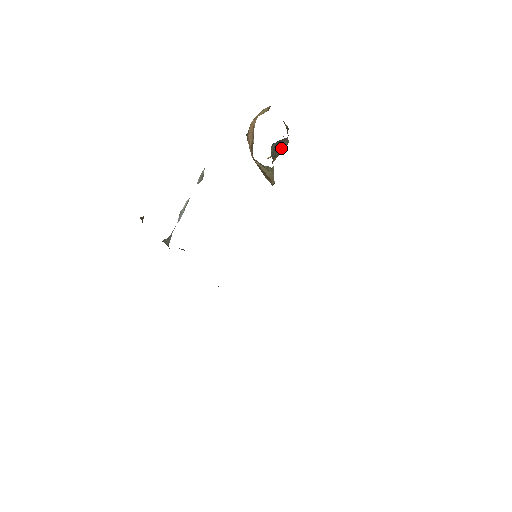
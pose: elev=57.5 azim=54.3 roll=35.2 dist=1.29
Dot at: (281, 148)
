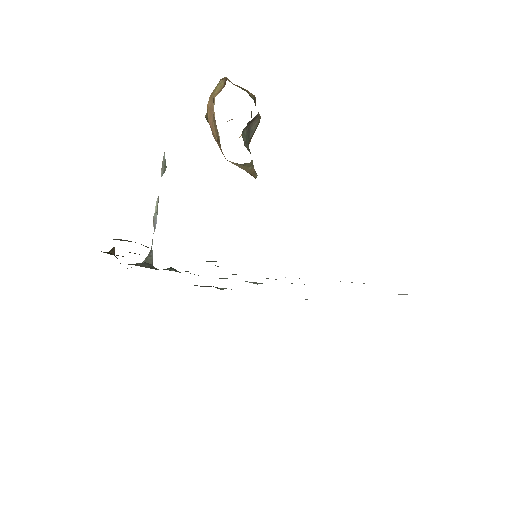
Dot at: (254, 128)
